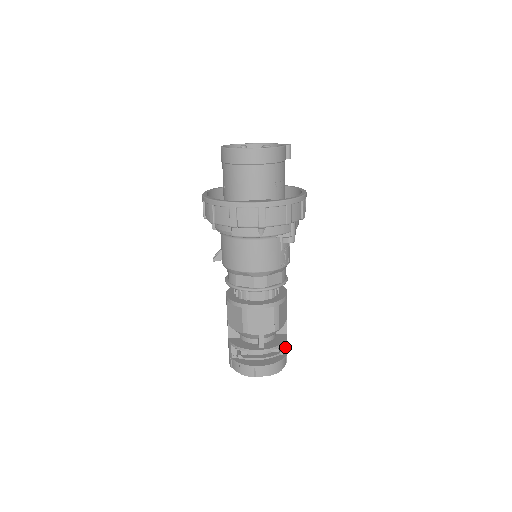
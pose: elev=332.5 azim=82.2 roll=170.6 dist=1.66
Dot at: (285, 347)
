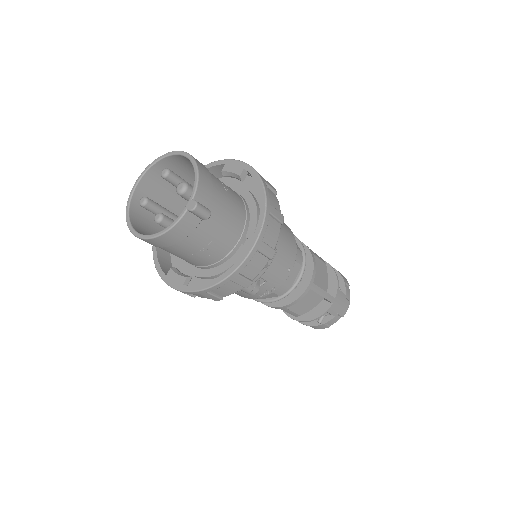
Dot at: (330, 313)
